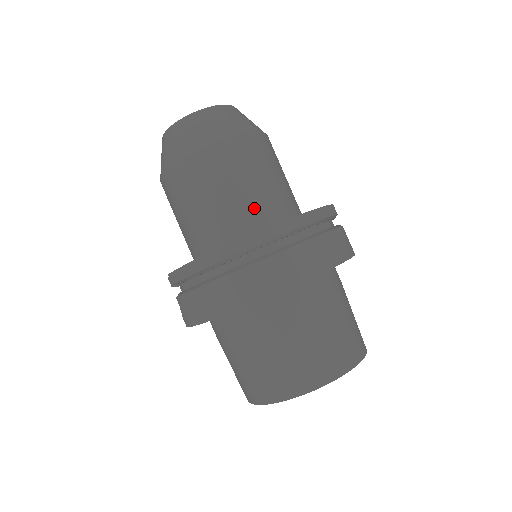
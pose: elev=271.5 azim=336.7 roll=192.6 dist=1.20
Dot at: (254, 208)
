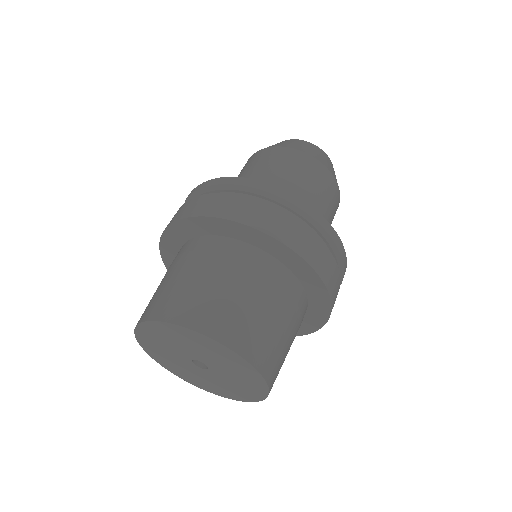
Dot at: occluded
